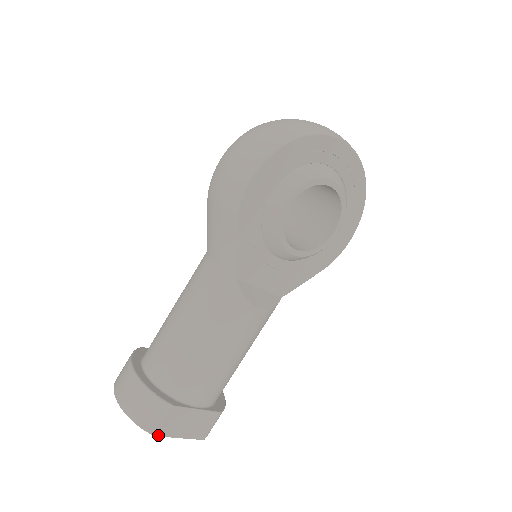
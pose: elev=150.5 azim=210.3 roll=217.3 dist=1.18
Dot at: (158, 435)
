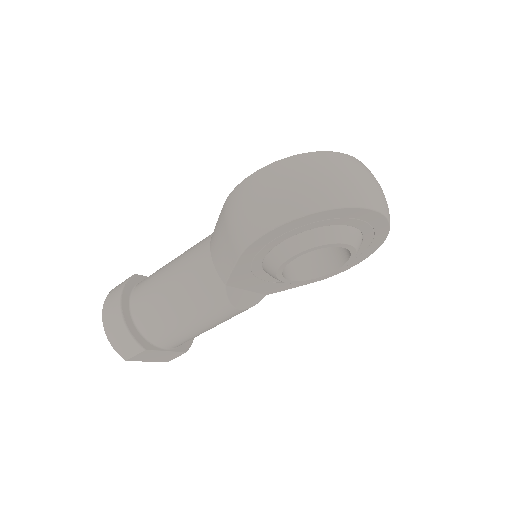
Dot at: (129, 360)
